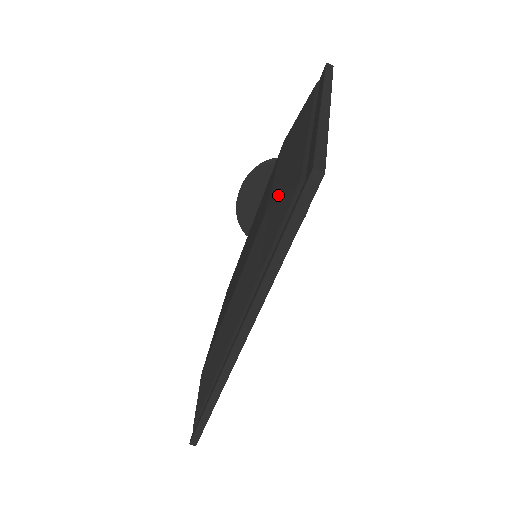
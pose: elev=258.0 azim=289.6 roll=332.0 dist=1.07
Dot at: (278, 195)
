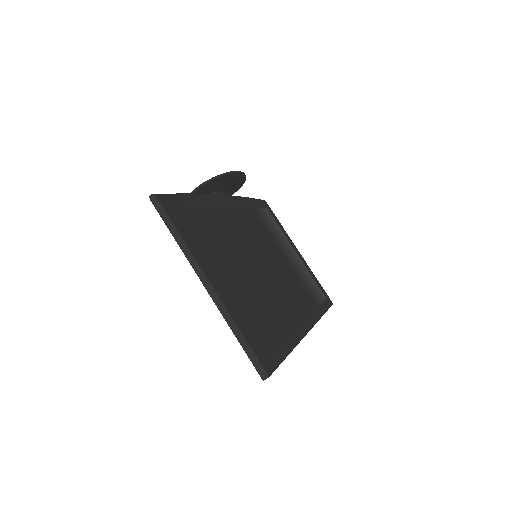
Dot at: occluded
